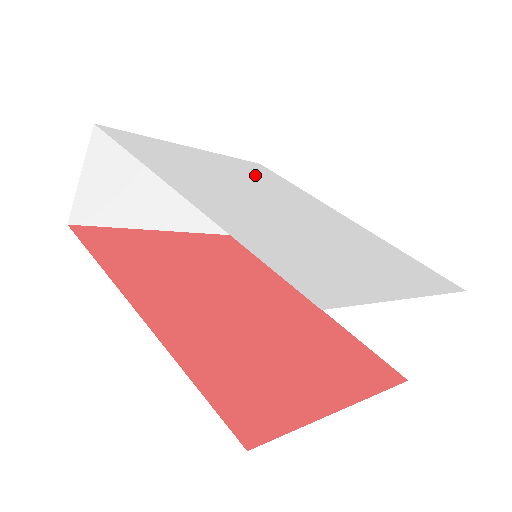
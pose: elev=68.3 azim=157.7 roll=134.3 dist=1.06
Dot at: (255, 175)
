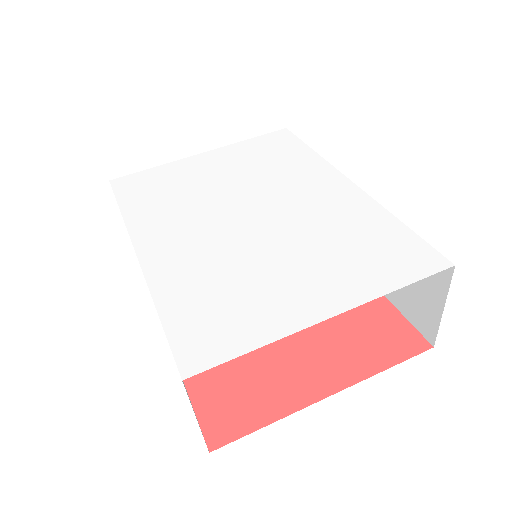
Dot at: (260, 162)
